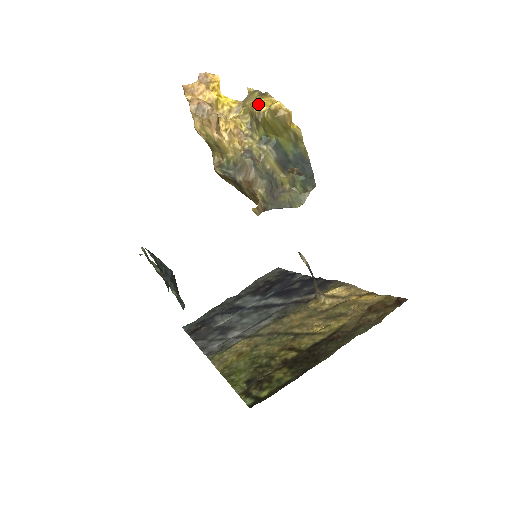
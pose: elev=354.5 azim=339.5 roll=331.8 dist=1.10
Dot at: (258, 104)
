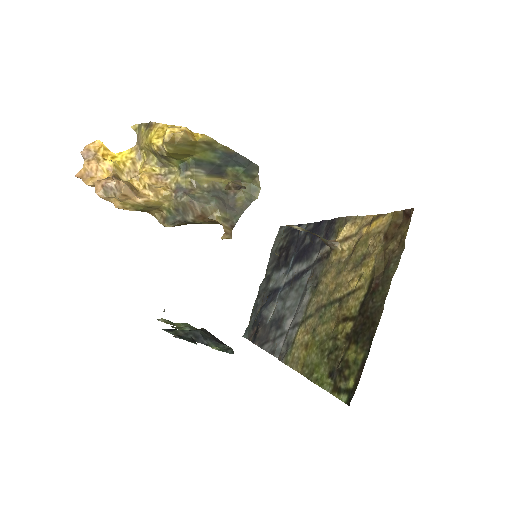
Dot at: (152, 142)
